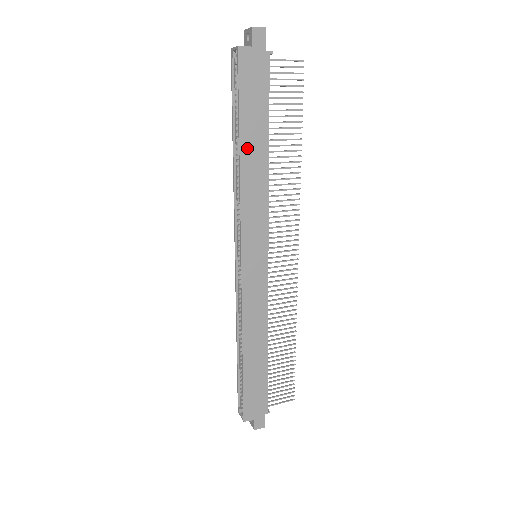
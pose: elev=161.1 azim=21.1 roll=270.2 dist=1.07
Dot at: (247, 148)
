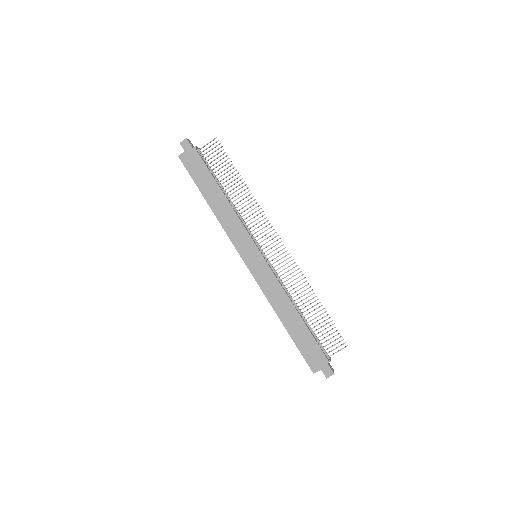
Dot at: (211, 200)
